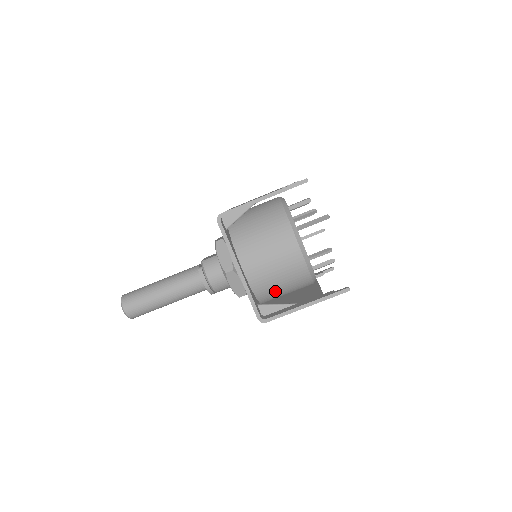
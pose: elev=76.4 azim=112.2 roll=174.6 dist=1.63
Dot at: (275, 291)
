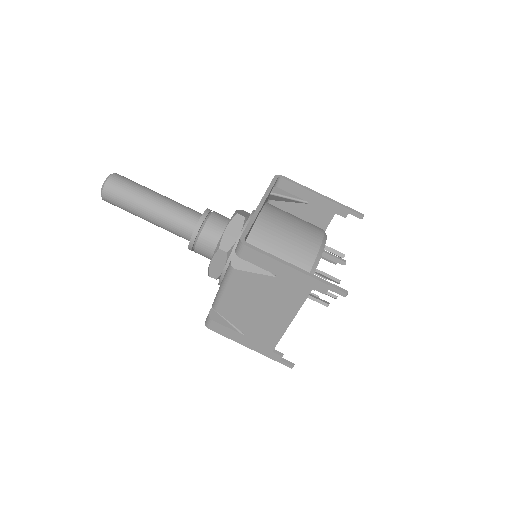
Dot at: occluded
